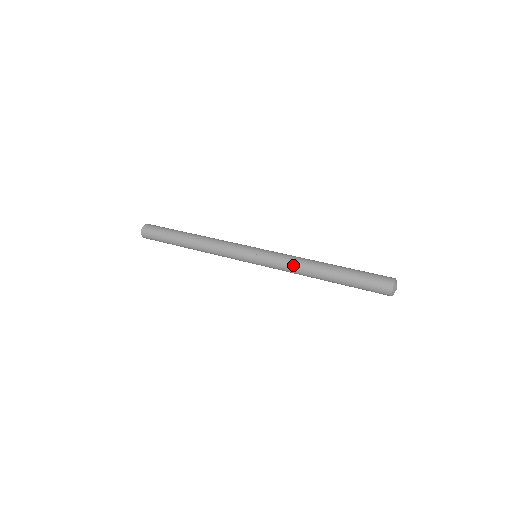
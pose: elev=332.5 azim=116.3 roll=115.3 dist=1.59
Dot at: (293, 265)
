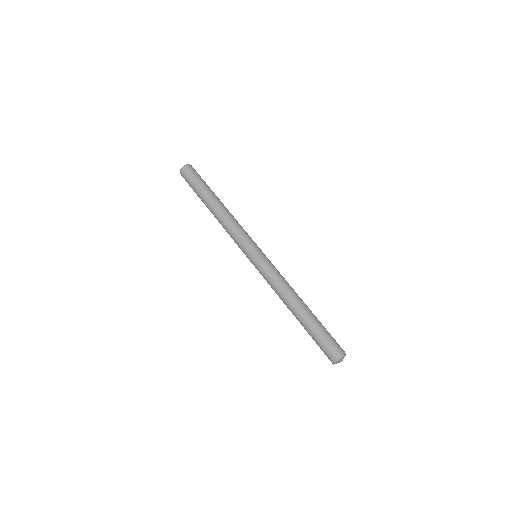
Dot at: (280, 284)
